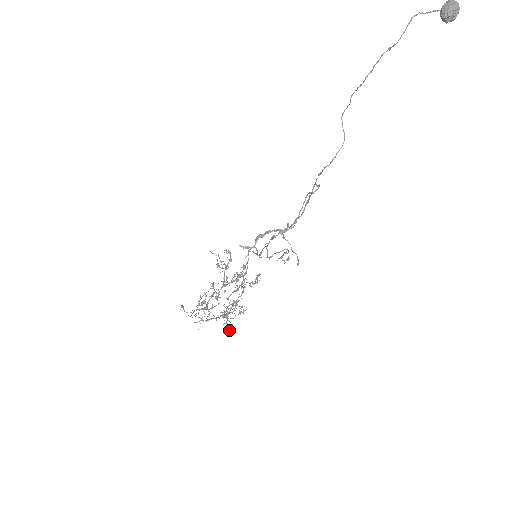
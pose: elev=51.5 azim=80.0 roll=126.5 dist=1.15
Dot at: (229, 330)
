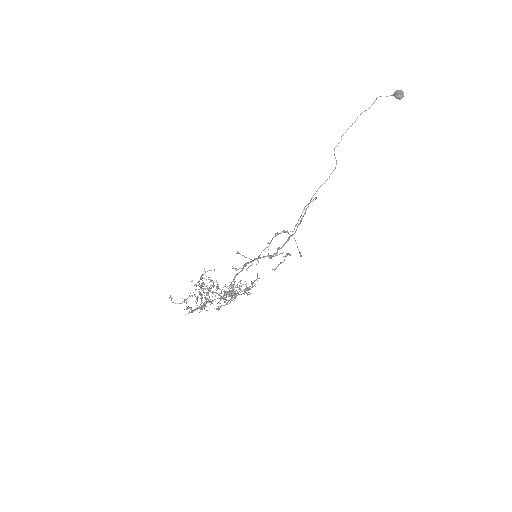
Dot at: occluded
